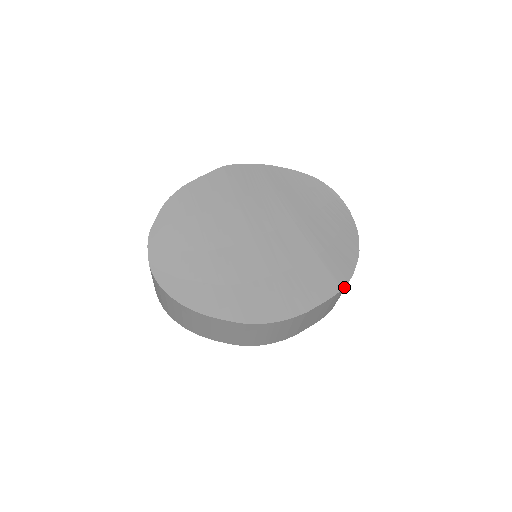
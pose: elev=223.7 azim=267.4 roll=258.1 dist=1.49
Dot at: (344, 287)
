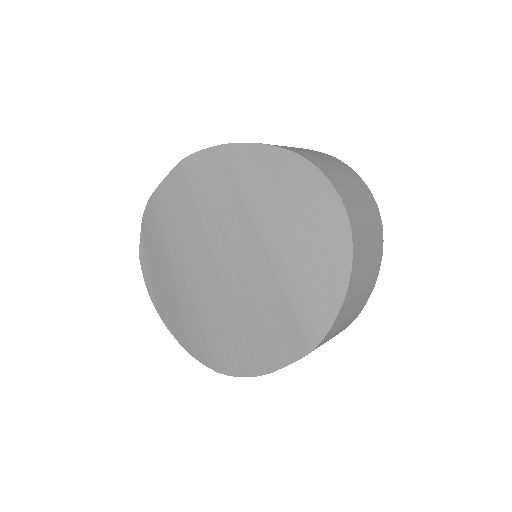
Dot at: (315, 347)
